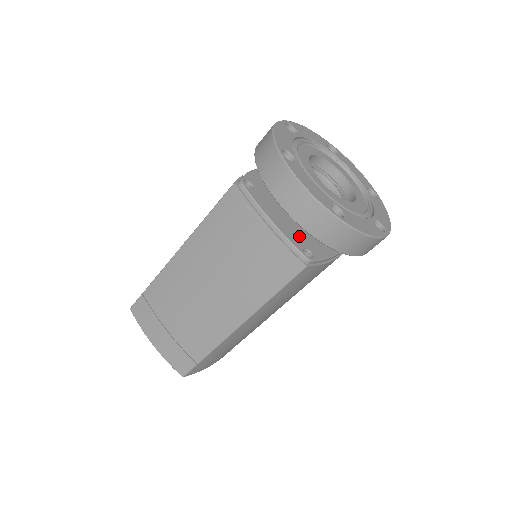
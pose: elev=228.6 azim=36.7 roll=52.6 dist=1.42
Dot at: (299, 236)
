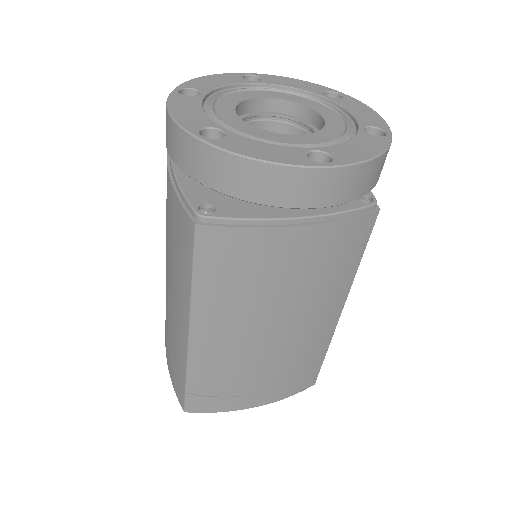
Dot at: (213, 193)
